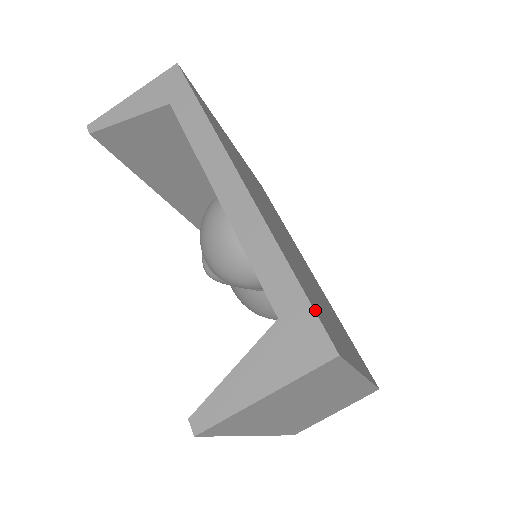
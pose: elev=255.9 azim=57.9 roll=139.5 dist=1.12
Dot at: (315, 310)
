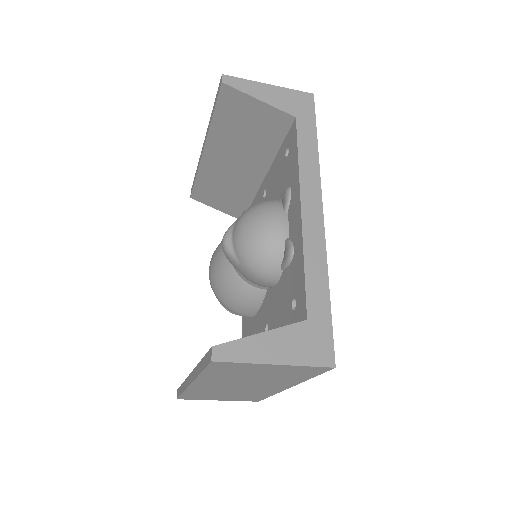
Dot at: (330, 330)
